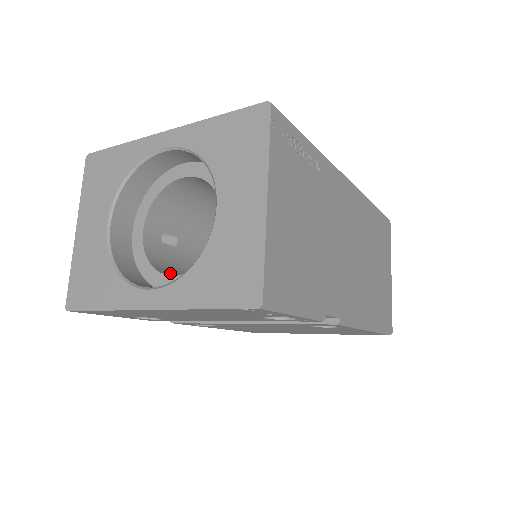
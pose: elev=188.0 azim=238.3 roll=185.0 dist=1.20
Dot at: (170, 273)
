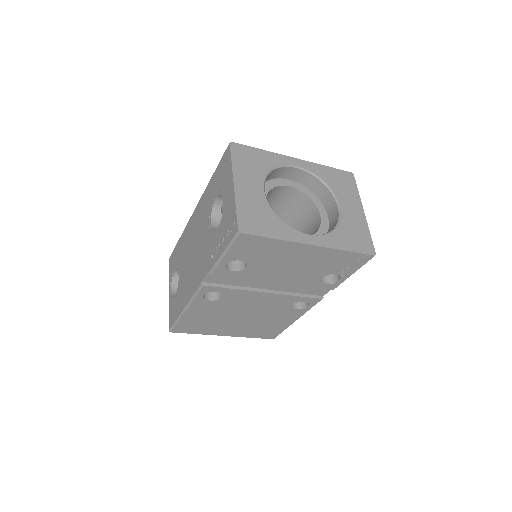
Dot at: occluded
